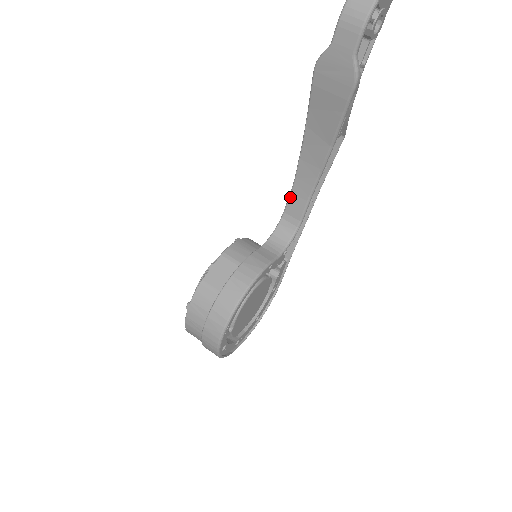
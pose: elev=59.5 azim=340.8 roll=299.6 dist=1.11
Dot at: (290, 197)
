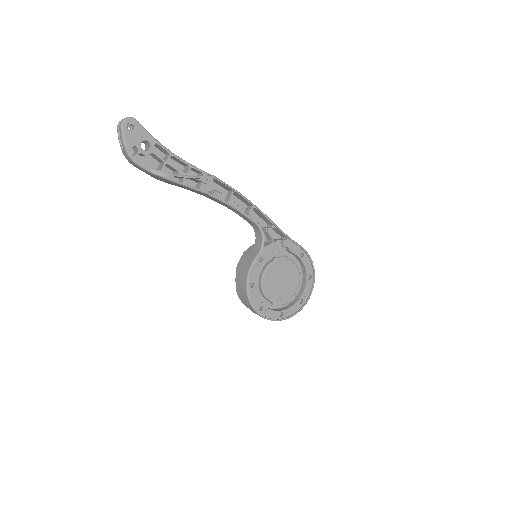
Dot at: occluded
